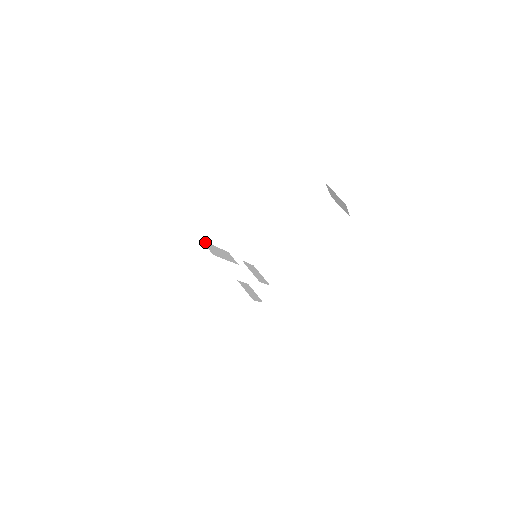
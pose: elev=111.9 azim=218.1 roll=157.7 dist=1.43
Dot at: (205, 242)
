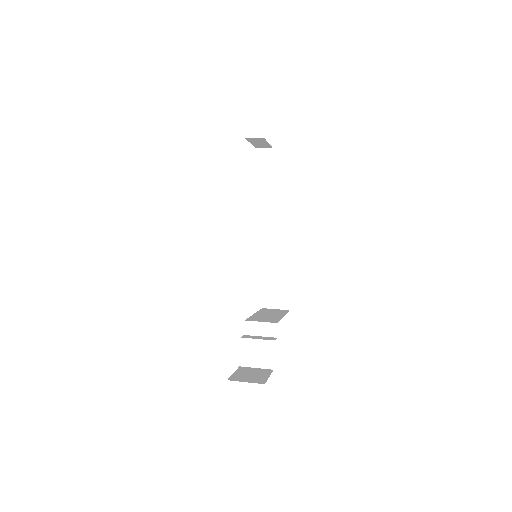
Dot at: occluded
